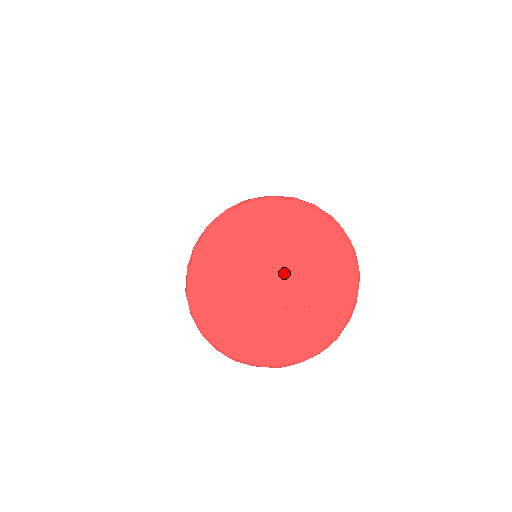
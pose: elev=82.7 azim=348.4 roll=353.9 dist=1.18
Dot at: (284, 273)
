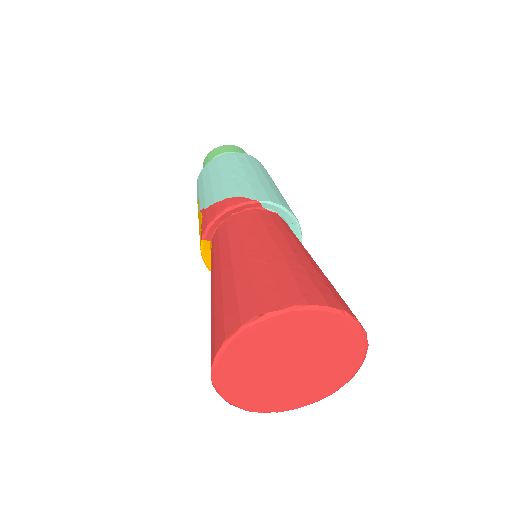
Dot at: (305, 364)
